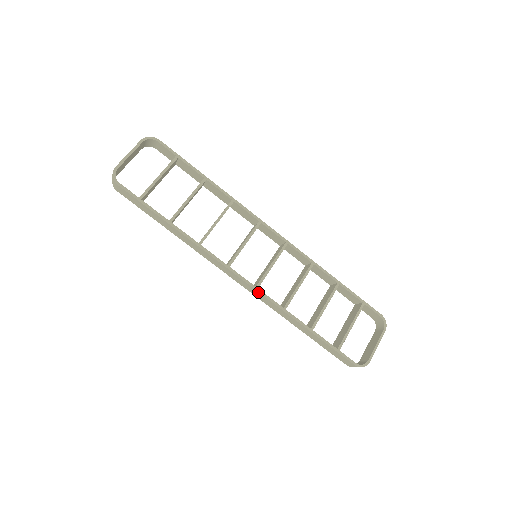
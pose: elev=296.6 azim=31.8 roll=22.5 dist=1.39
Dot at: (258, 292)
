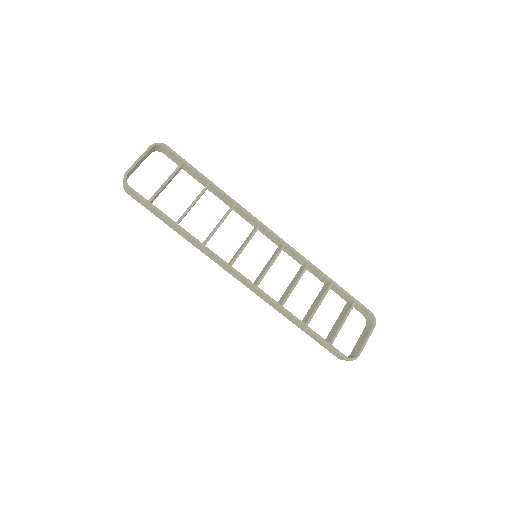
Dot at: (257, 290)
